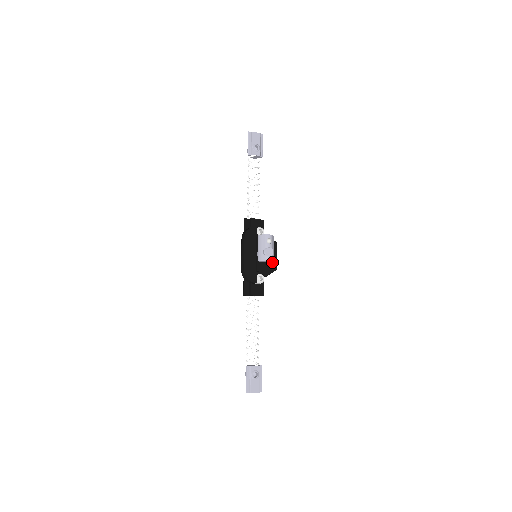
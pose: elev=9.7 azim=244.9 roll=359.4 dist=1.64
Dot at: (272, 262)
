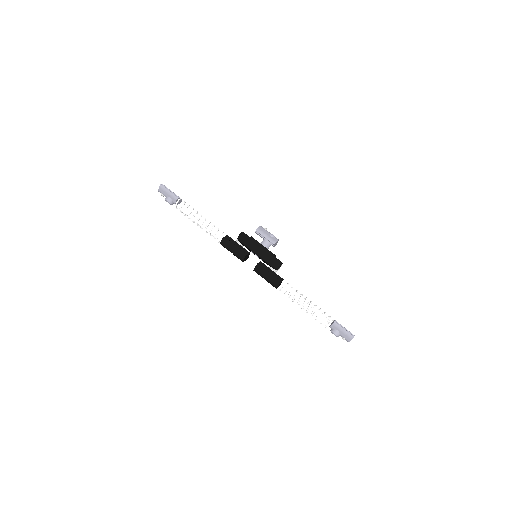
Dot at: occluded
